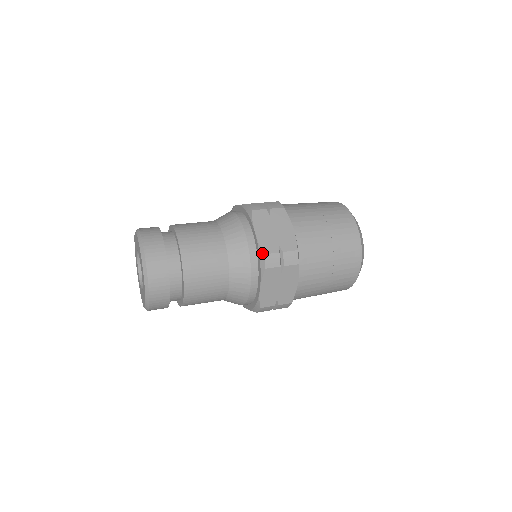
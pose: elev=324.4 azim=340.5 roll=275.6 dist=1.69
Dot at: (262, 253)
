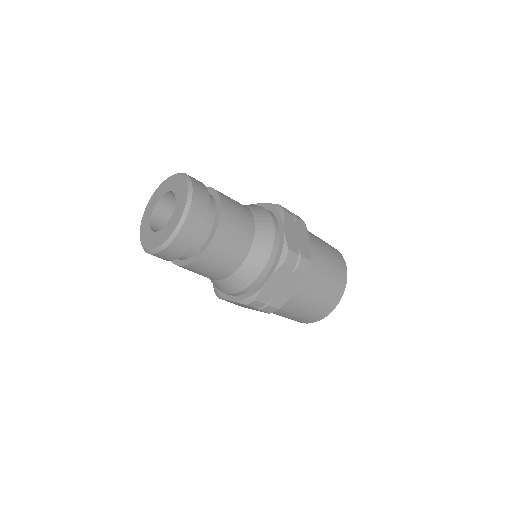
Dot at: (255, 298)
